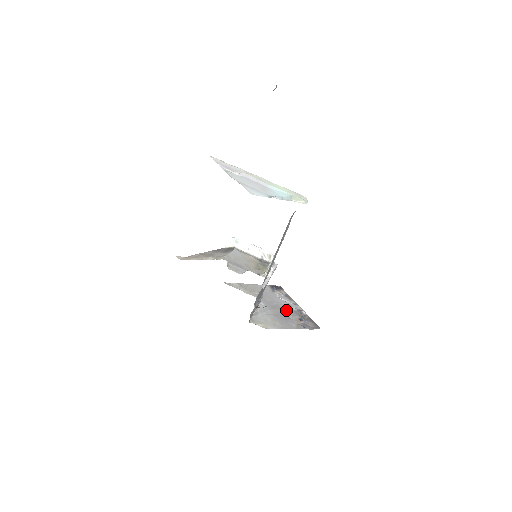
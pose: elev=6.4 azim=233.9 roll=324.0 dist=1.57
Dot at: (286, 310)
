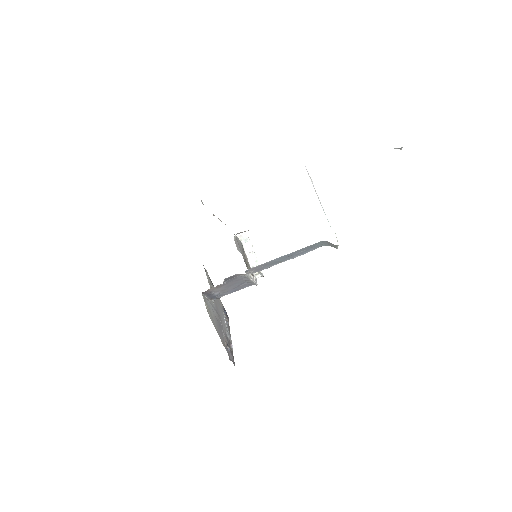
Dot at: (224, 328)
